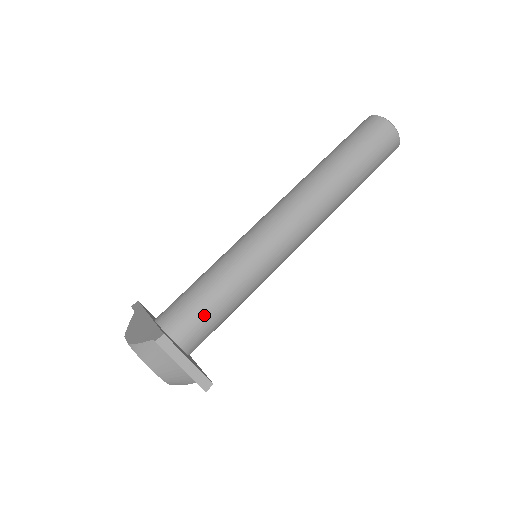
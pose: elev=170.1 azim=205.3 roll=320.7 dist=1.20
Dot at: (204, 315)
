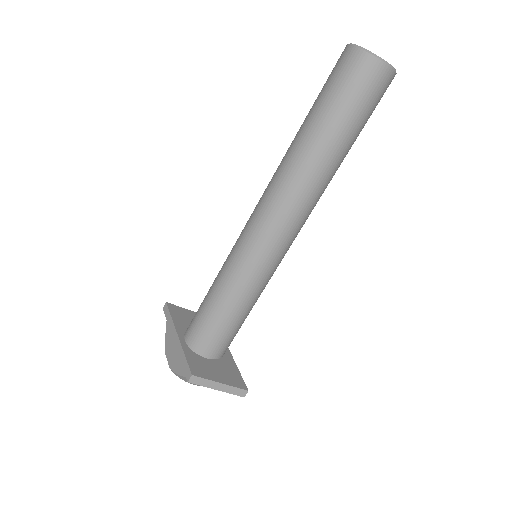
Dot at: (223, 332)
